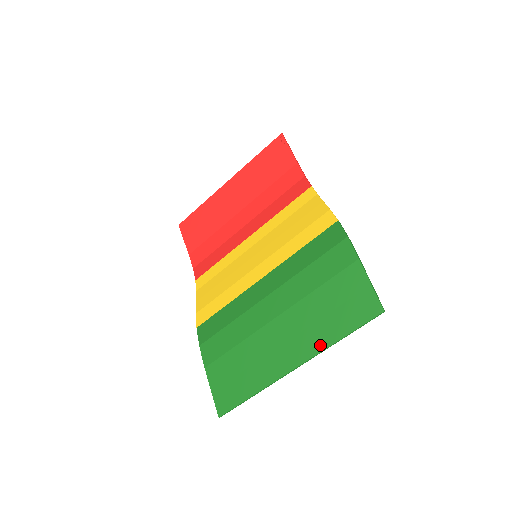
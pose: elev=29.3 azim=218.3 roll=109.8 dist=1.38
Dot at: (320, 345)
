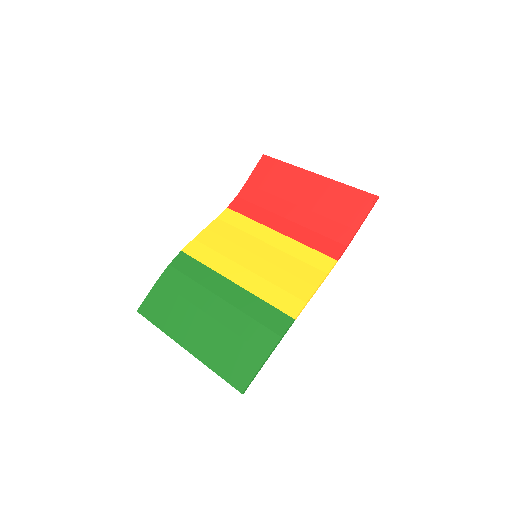
Dot at: (205, 359)
